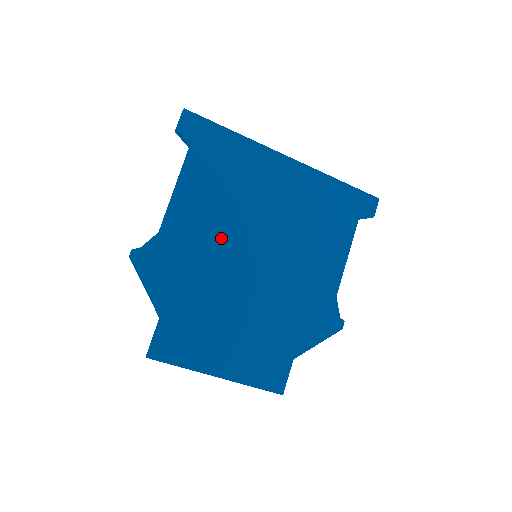
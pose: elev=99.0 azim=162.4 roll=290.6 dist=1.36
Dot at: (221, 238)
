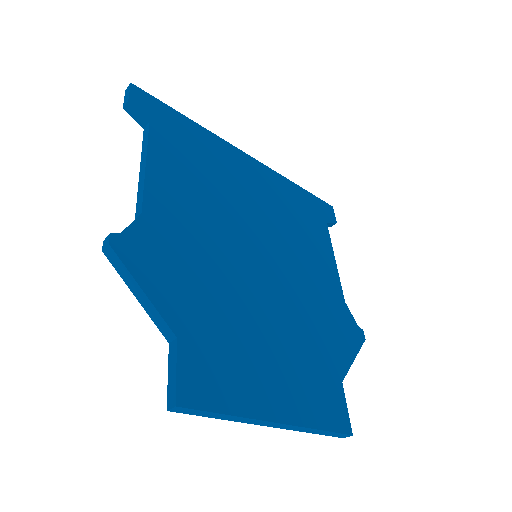
Dot at: (216, 229)
